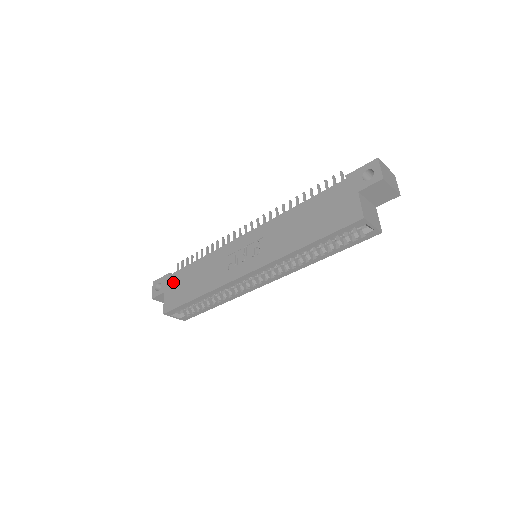
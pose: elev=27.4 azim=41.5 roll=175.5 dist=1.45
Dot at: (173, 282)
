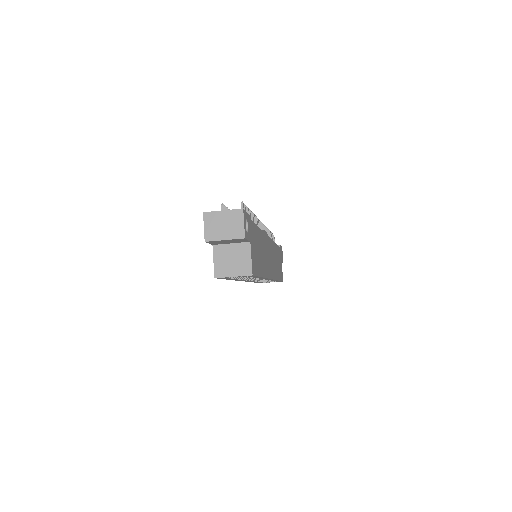
Dot at: occluded
